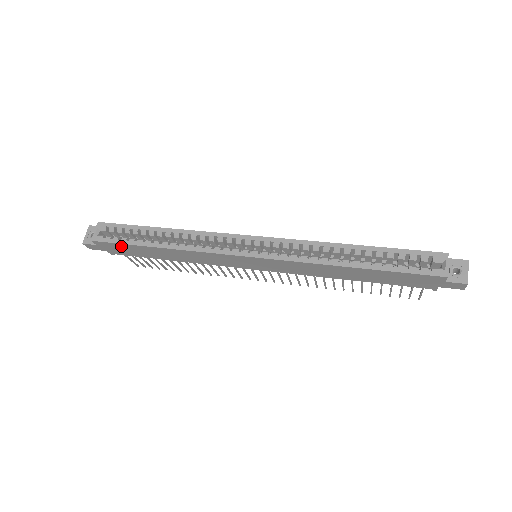
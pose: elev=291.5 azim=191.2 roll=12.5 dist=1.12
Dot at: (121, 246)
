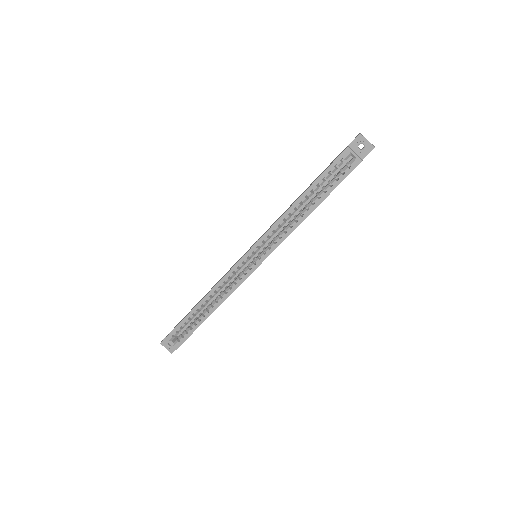
Dot at: occluded
